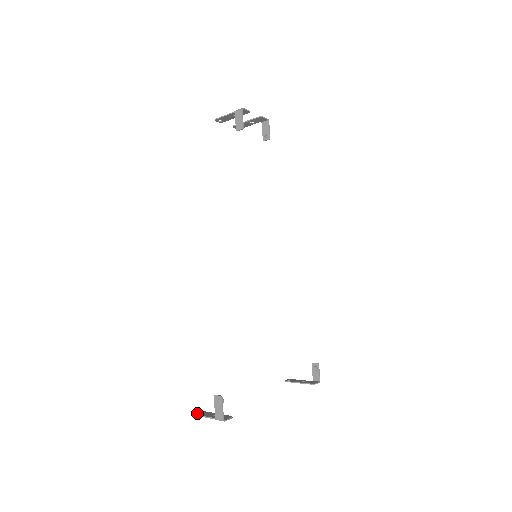
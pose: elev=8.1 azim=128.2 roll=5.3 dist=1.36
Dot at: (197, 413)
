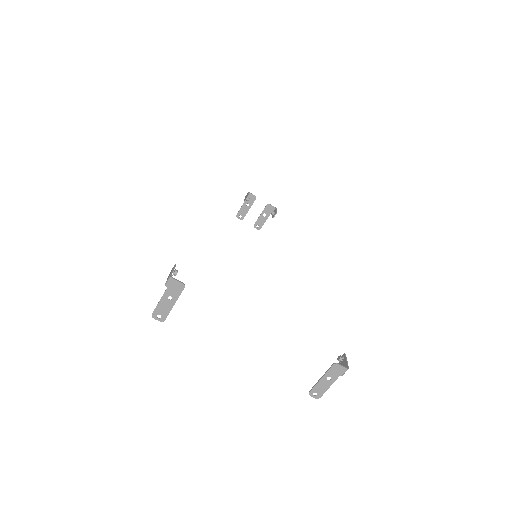
Dot at: (156, 314)
